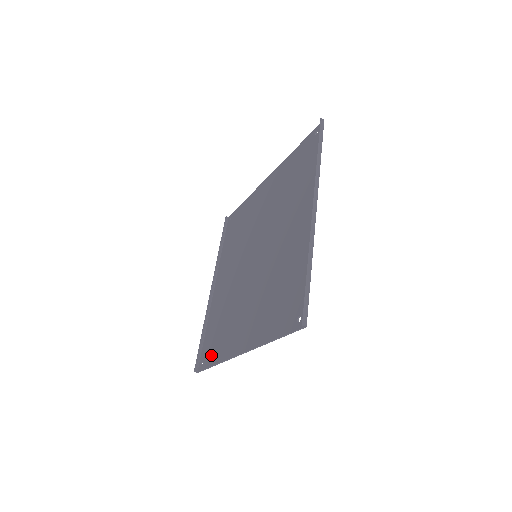
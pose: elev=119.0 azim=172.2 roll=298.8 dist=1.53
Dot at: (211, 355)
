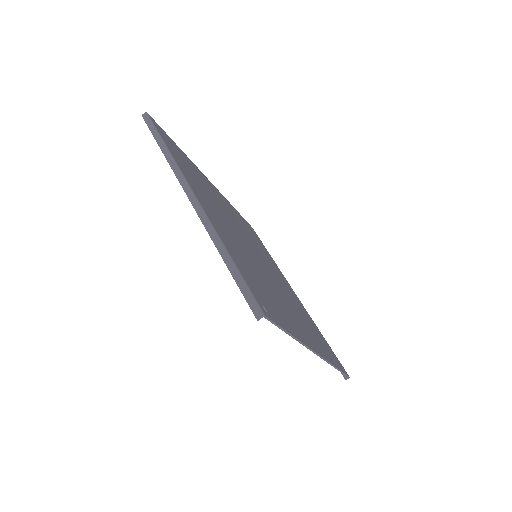
Dot at: occluded
